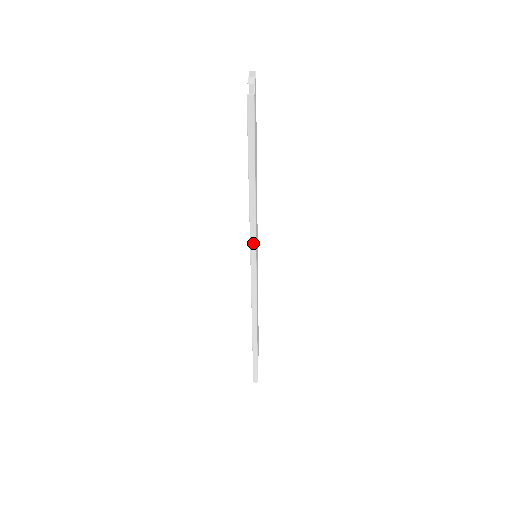
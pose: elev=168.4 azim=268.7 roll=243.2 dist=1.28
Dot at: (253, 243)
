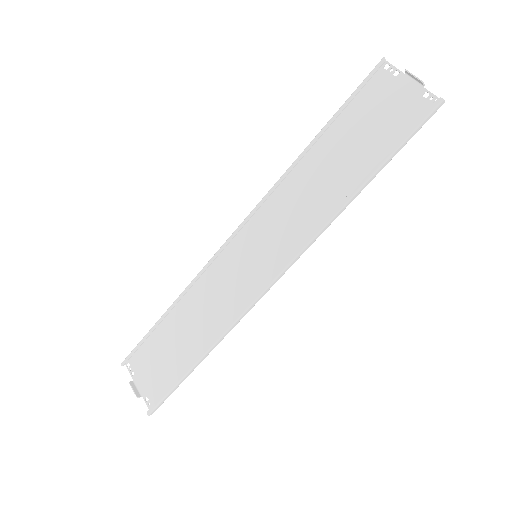
Dot at: (308, 246)
